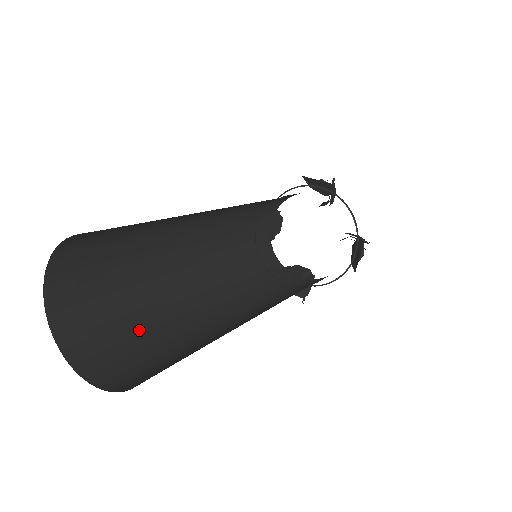
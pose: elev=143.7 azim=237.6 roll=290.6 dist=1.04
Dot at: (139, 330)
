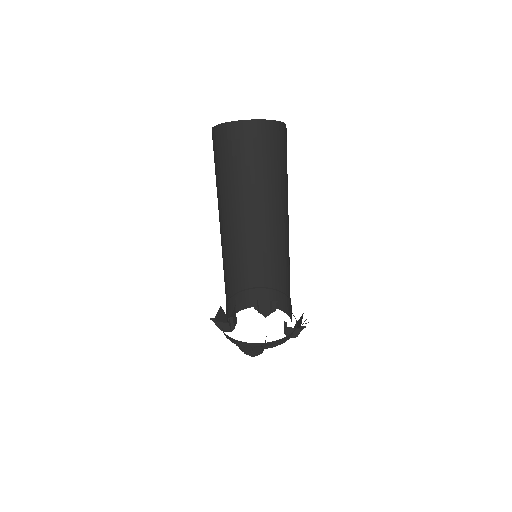
Dot at: occluded
